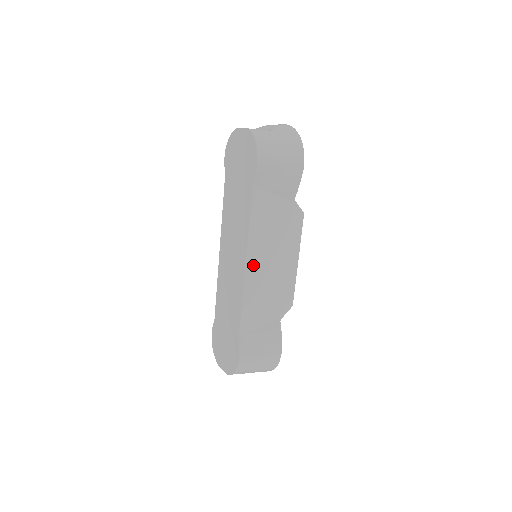
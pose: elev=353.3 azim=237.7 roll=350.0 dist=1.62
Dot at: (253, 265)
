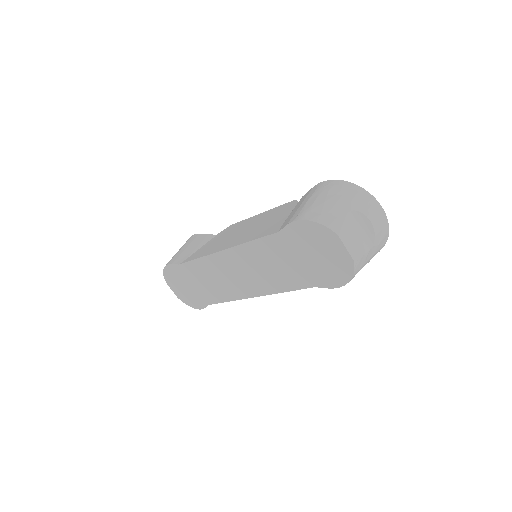
Dot at: occluded
